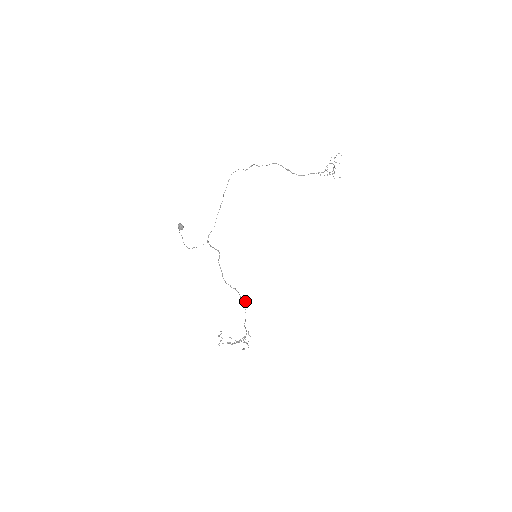
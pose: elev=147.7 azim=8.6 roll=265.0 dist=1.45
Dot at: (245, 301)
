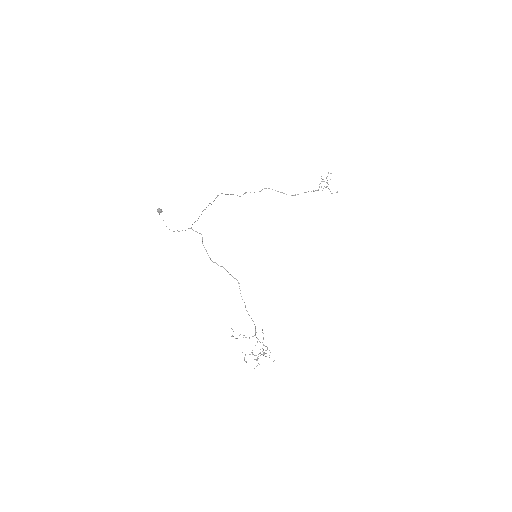
Dot at: (236, 279)
